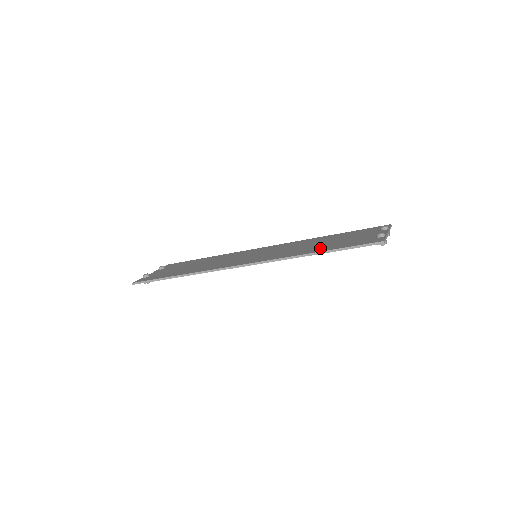
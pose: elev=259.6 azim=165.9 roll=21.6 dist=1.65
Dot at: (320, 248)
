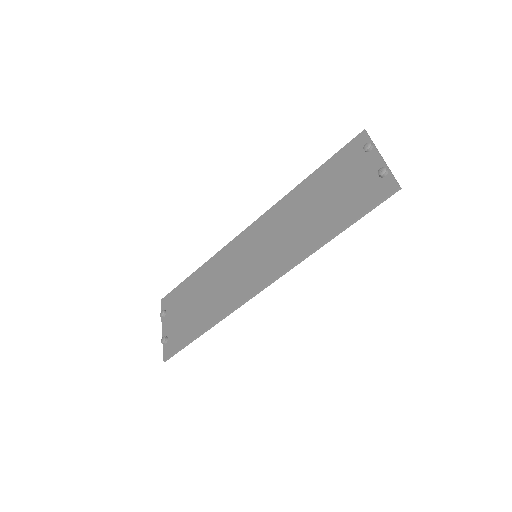
Dot at: (328, 224)
